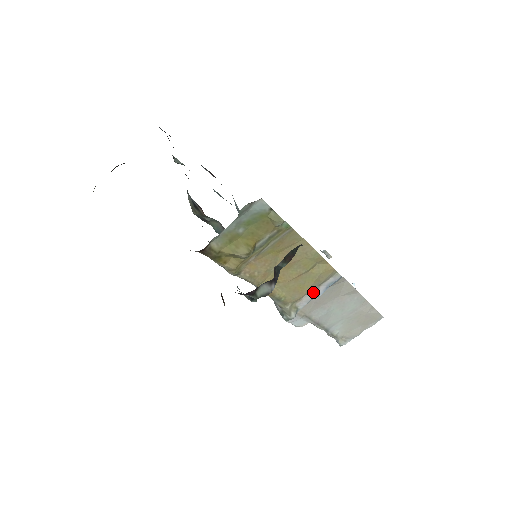
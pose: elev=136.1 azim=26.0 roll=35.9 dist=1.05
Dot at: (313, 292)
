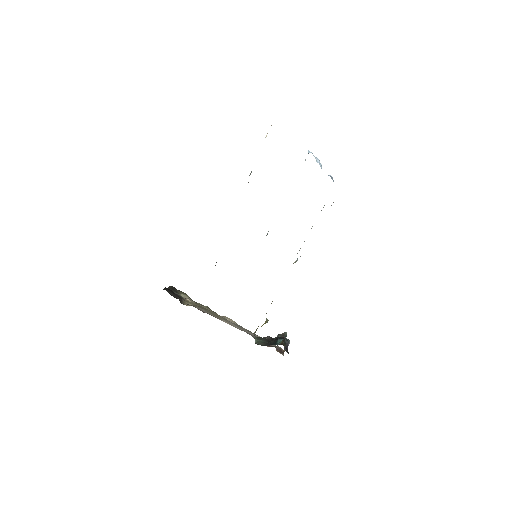
Dot at: occluded
